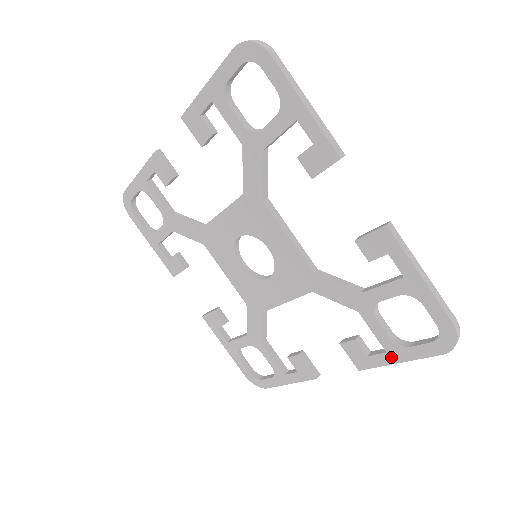
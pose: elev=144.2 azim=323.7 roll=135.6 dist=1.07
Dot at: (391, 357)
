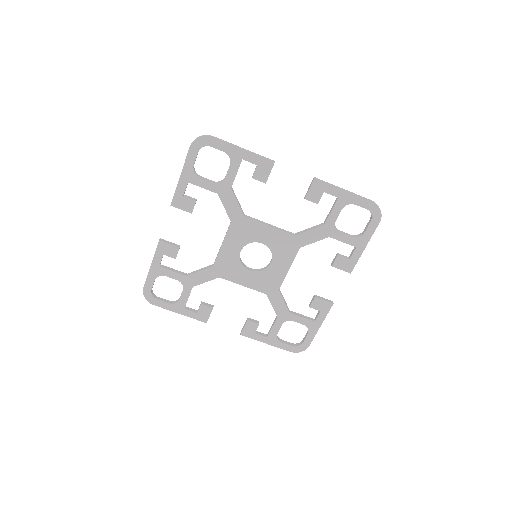
Dot at: (360, 248)
